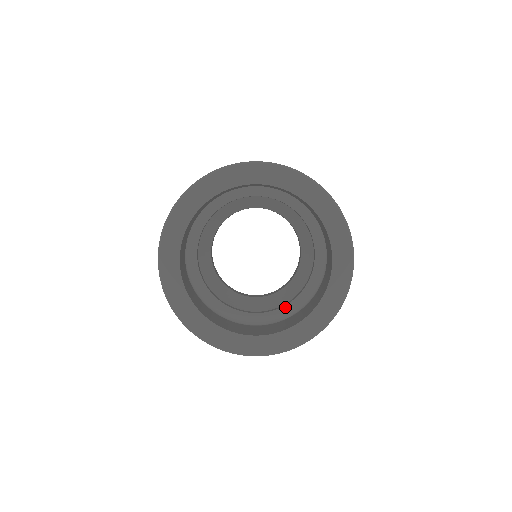
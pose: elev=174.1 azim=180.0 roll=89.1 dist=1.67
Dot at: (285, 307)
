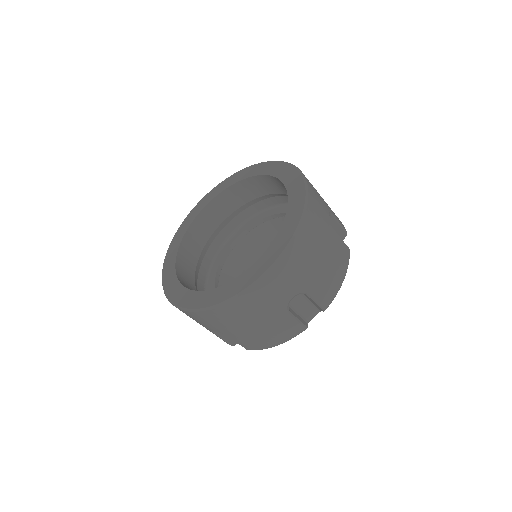
Dot at: occluded
